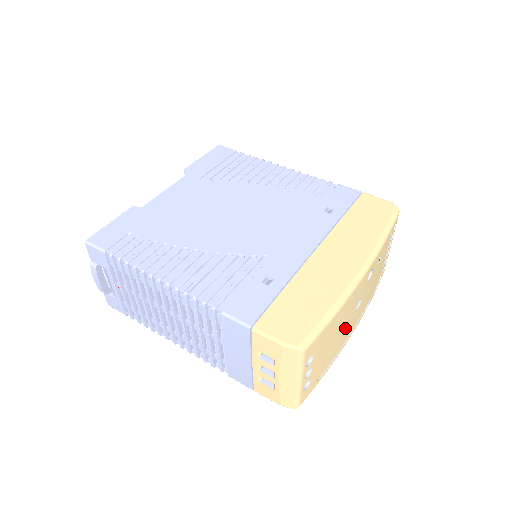
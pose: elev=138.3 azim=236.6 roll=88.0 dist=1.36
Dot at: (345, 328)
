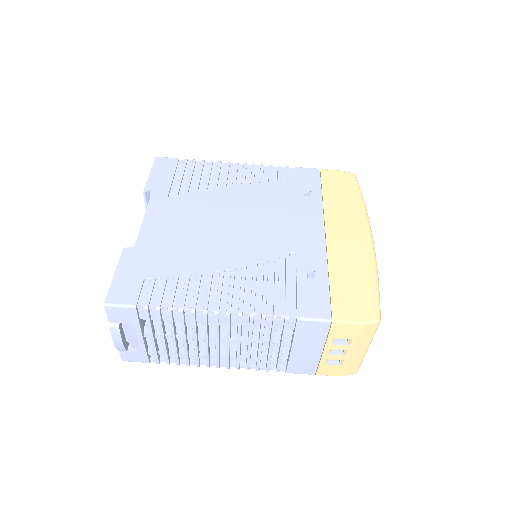
Dot at: occluded
